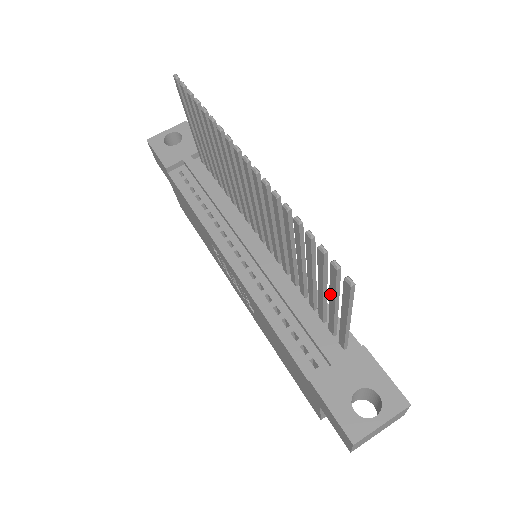
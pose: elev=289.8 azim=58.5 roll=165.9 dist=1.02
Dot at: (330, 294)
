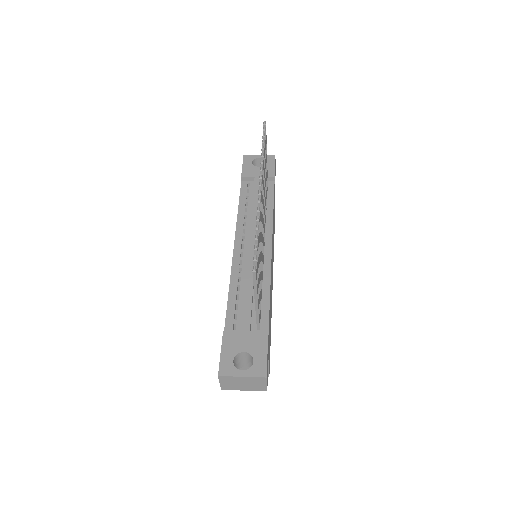
Dot at: occluded
